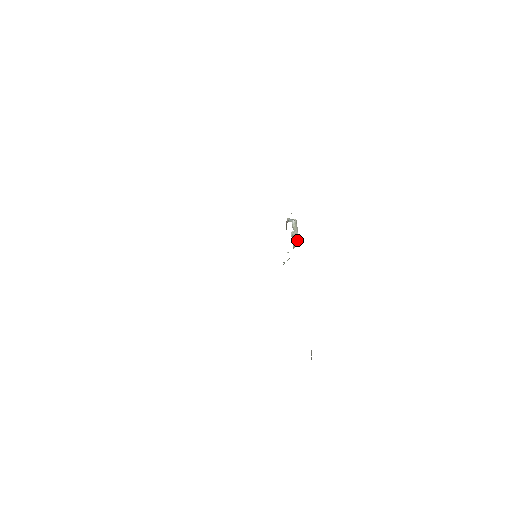
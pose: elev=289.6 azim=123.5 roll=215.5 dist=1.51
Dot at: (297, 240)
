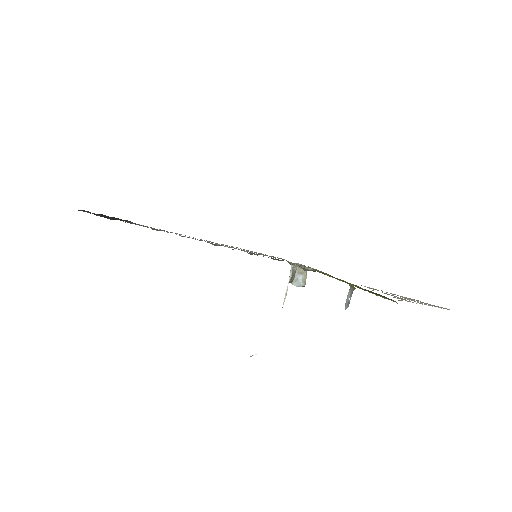
Dot at: occluded
